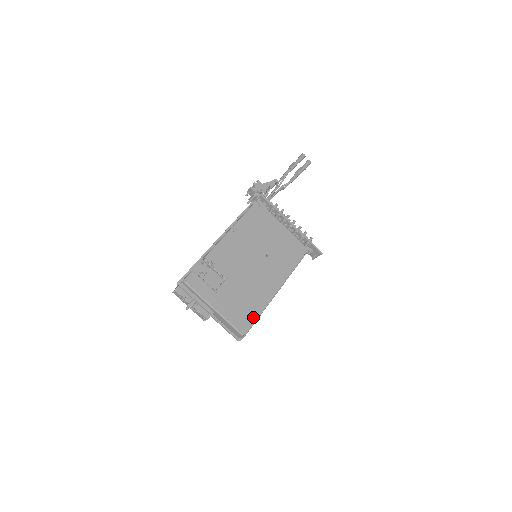
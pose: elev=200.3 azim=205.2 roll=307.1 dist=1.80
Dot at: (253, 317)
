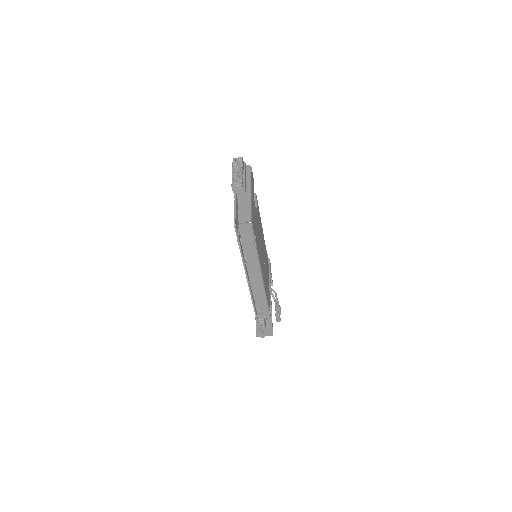
Dot at: (255, 238)
